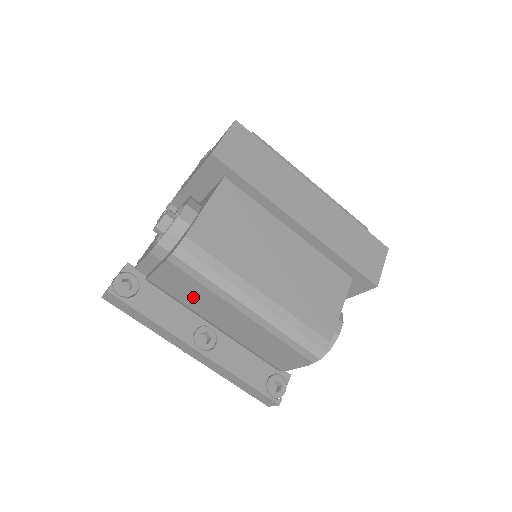
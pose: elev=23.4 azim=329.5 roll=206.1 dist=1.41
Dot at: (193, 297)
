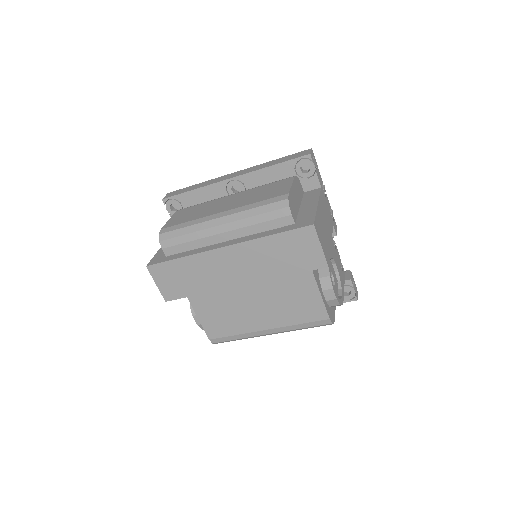
Dot at: occluded
